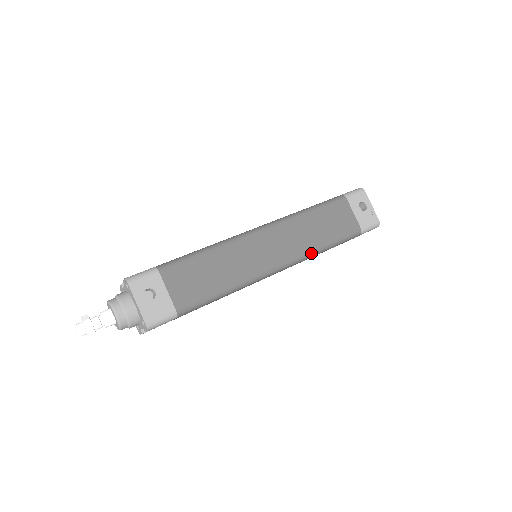
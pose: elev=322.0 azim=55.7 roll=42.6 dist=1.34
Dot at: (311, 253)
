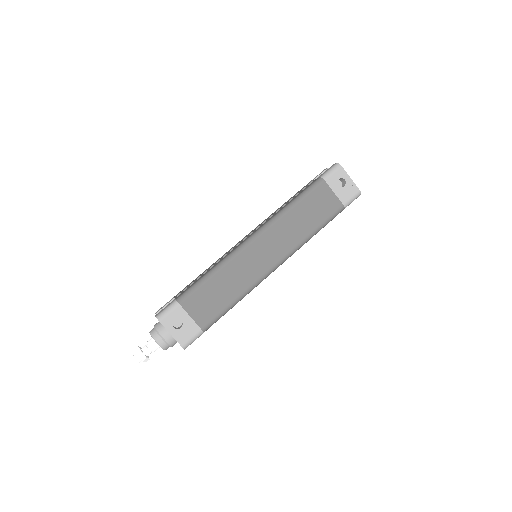
Dot at: (301, 244)
